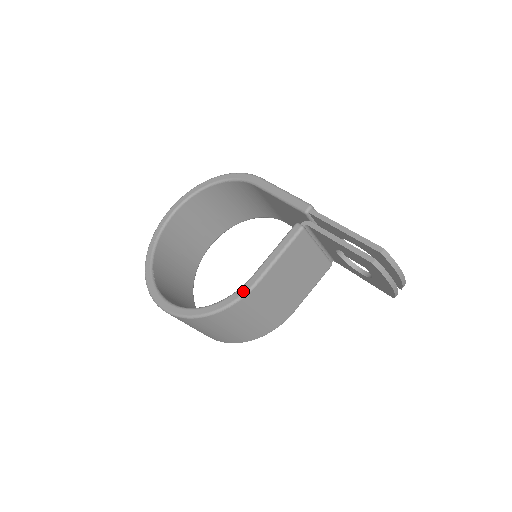
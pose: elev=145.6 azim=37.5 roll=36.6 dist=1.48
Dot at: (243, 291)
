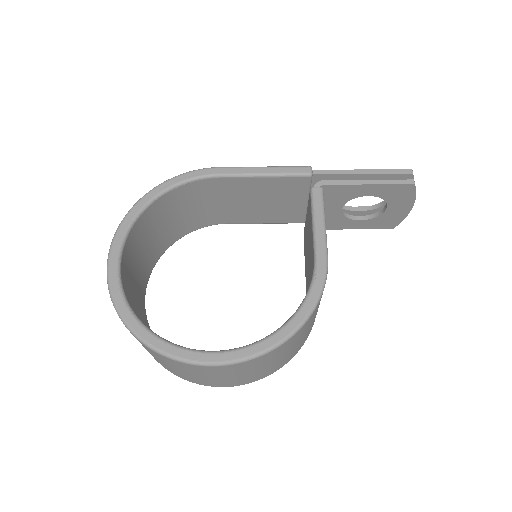
Dot at: (322, 275)
